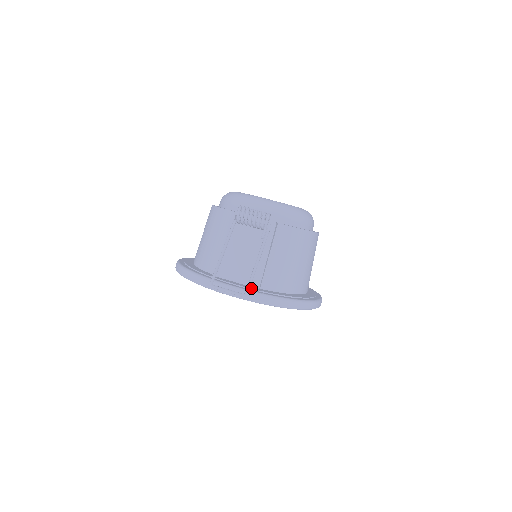
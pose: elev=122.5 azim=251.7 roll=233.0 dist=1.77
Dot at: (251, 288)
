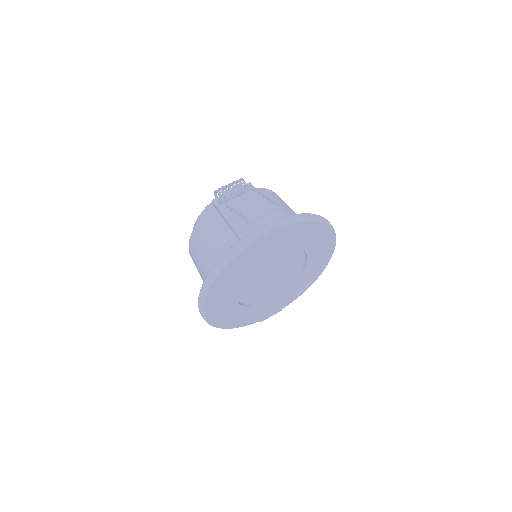
Dot at: occluded
